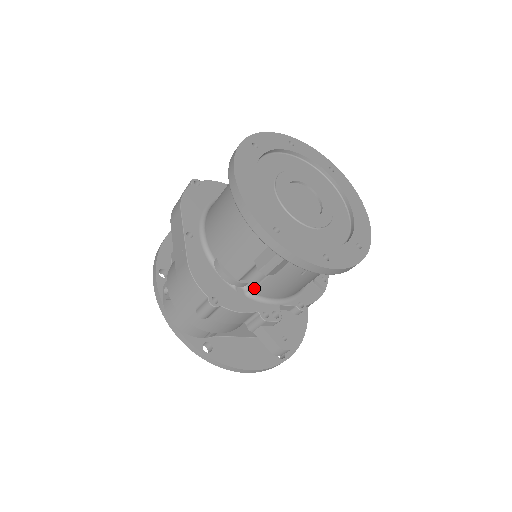
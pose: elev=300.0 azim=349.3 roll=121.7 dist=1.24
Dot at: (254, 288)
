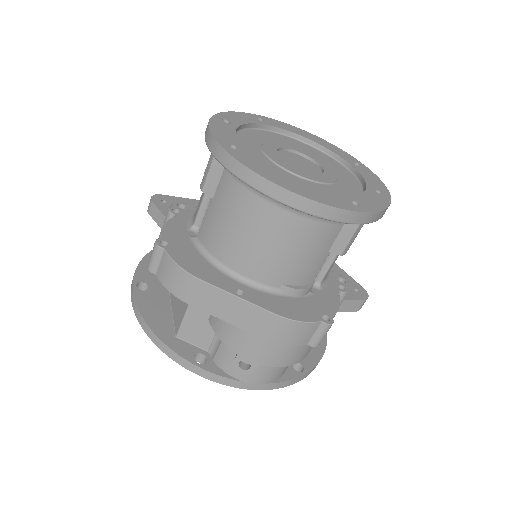
Dot at: (324, 277)
